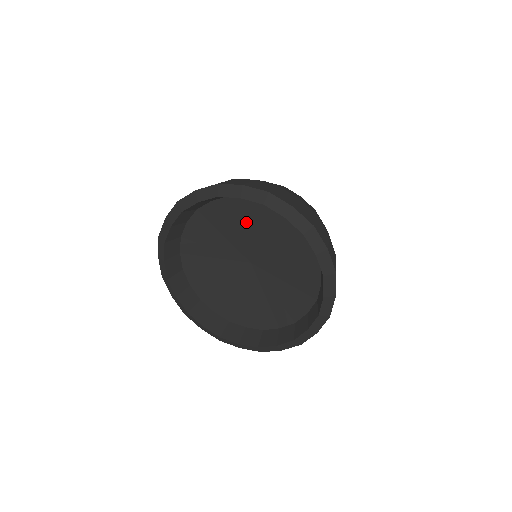
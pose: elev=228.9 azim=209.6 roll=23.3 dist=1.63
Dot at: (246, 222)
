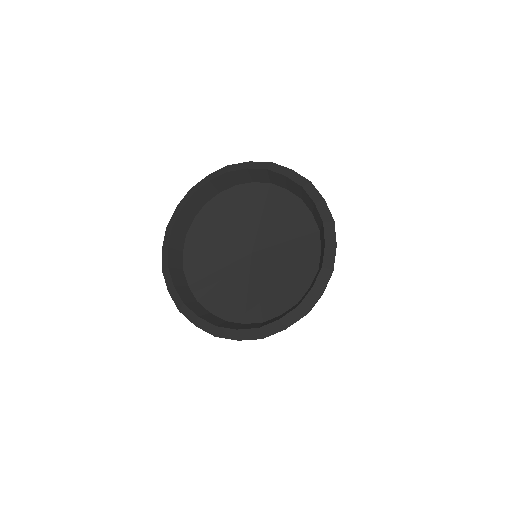
Dot at: (228, 216)
